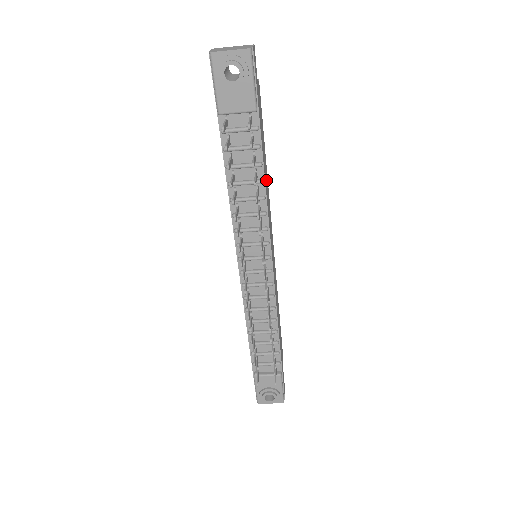
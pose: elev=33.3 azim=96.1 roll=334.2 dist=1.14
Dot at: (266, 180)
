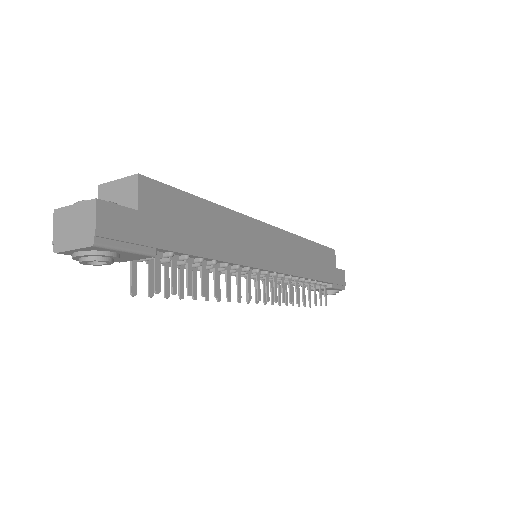
Dot at: (222, 235)
